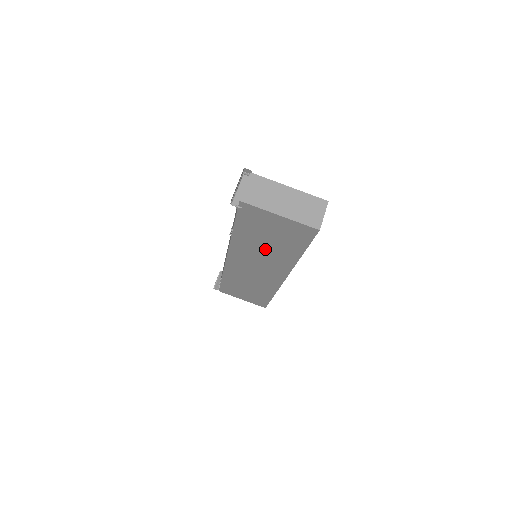
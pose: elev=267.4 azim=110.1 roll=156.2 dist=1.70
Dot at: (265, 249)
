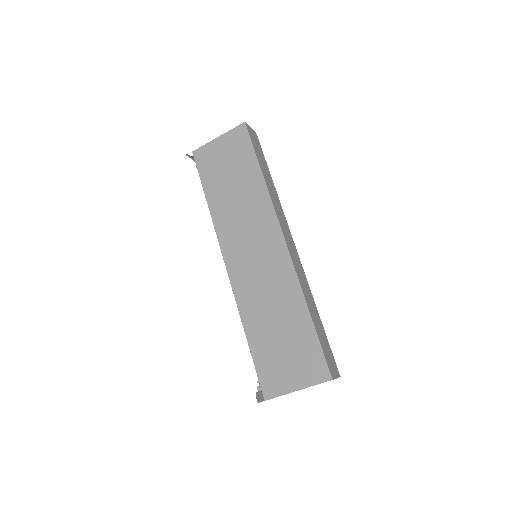
Dot at: occluded
